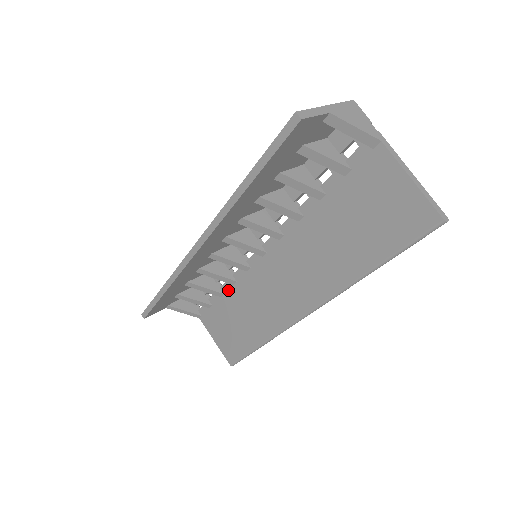
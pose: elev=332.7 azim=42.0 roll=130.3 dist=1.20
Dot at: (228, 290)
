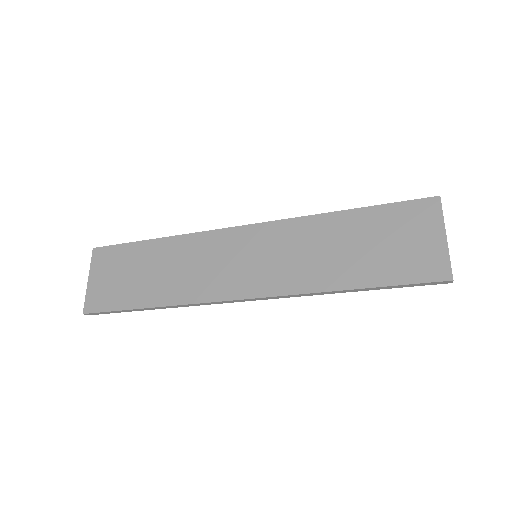
Dot at: occluded
